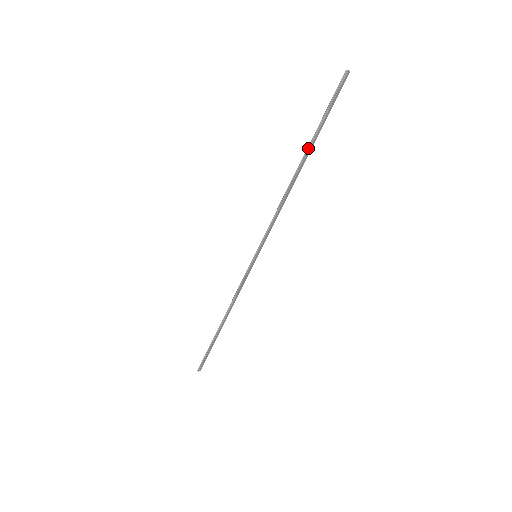
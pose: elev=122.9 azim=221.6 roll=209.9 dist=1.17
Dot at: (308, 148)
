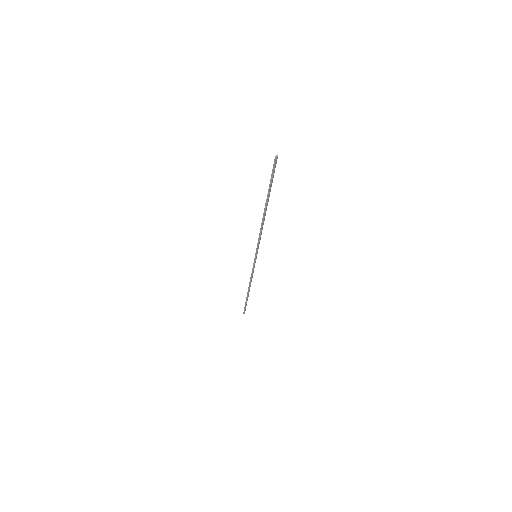
Dot at: (267, 200)
